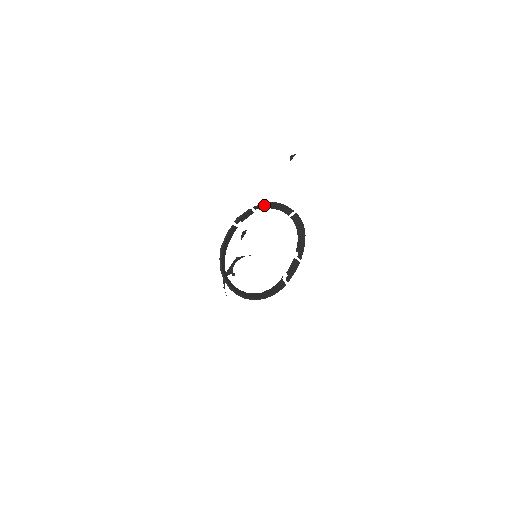
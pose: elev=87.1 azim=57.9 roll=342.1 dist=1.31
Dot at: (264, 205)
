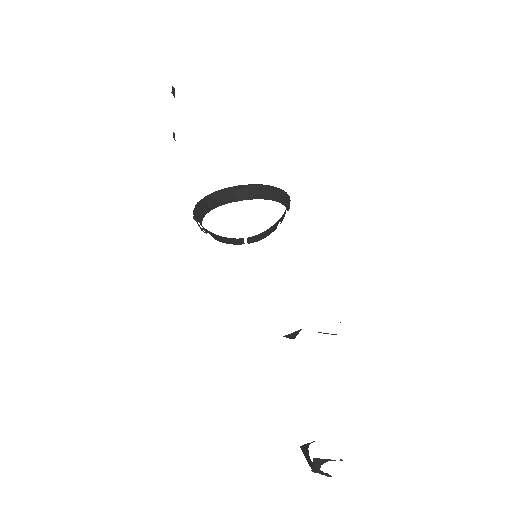
Dot at: (213, 235)
